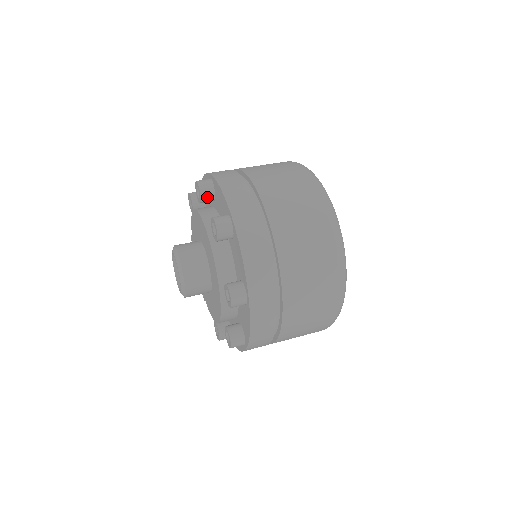
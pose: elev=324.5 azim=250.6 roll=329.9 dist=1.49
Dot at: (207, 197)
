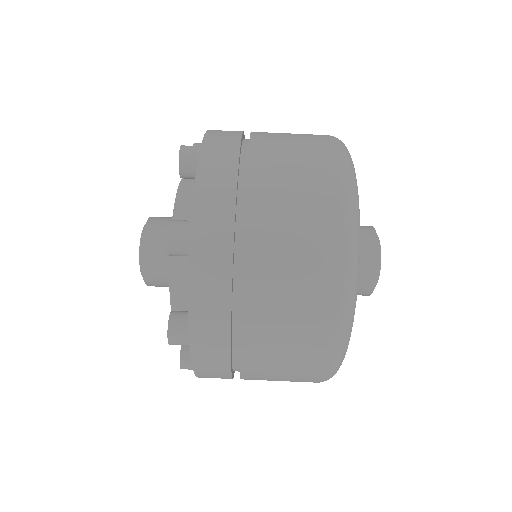
Dot at: (180, 255)
